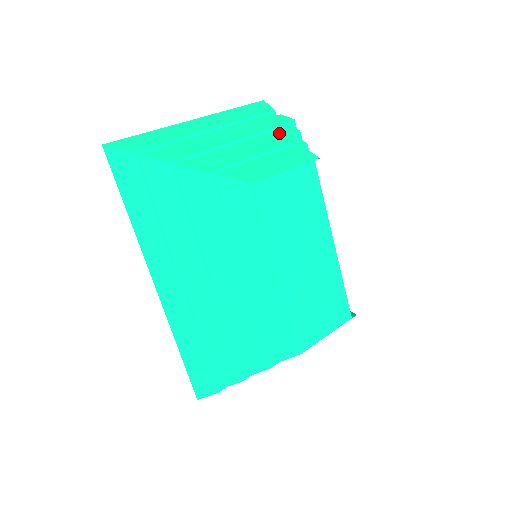
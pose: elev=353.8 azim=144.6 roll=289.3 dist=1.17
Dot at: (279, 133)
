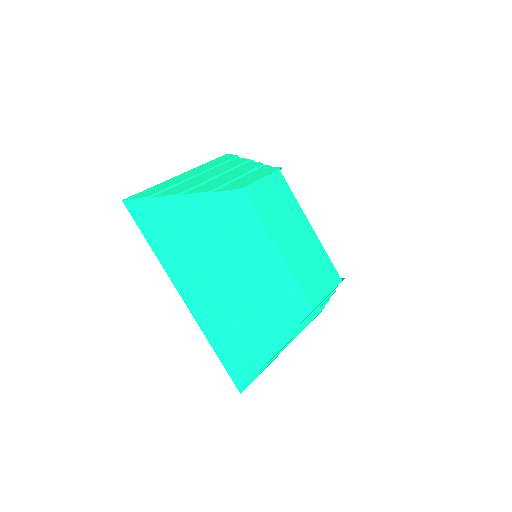
Dot at: (247, 164)
